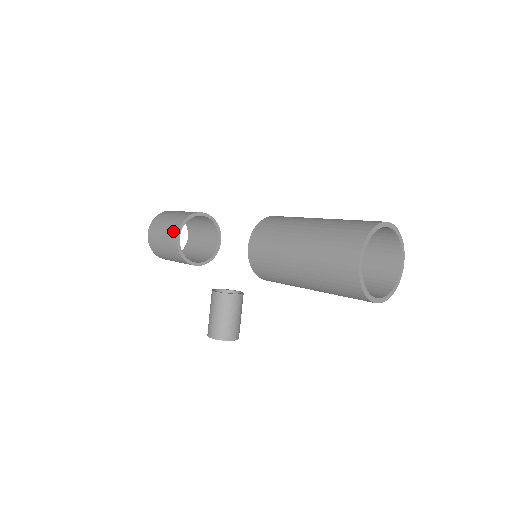
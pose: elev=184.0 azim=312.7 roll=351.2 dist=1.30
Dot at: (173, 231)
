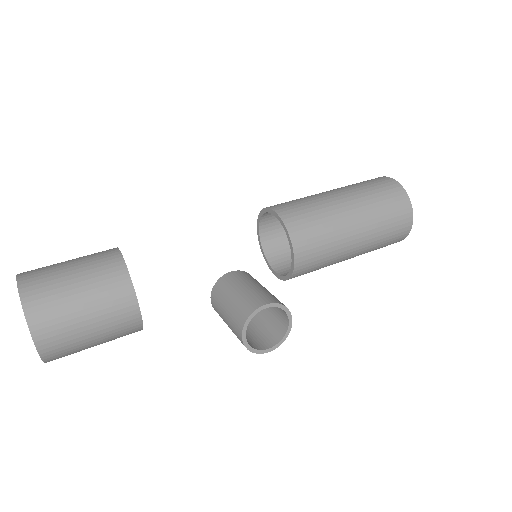
Dot at: (104, 251)
